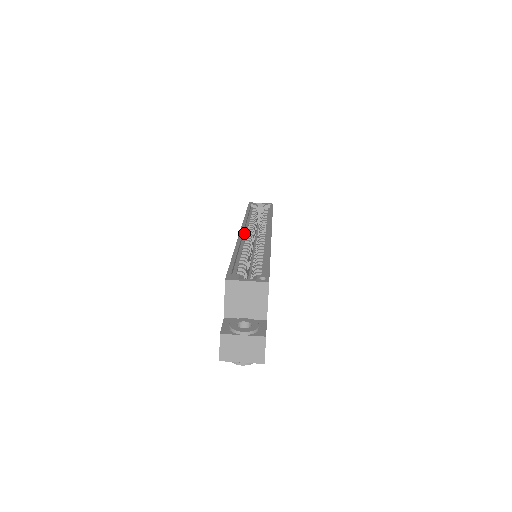
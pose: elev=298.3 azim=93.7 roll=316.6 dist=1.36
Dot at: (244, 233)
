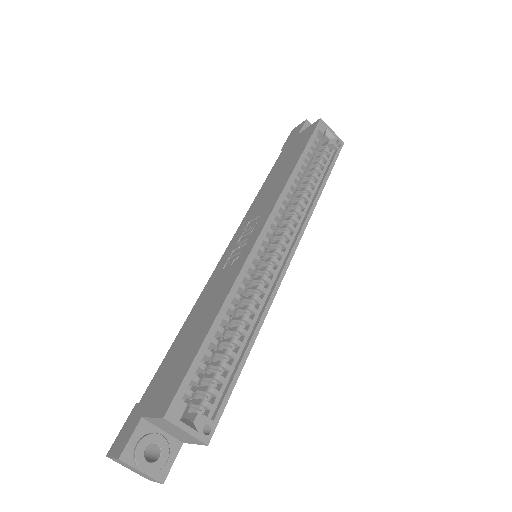
Dot at: (262, 237)
